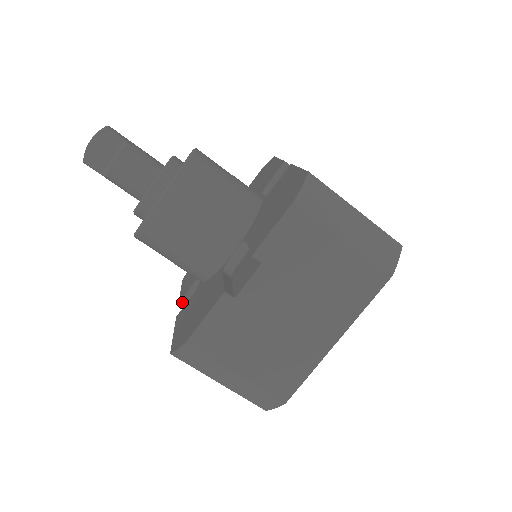
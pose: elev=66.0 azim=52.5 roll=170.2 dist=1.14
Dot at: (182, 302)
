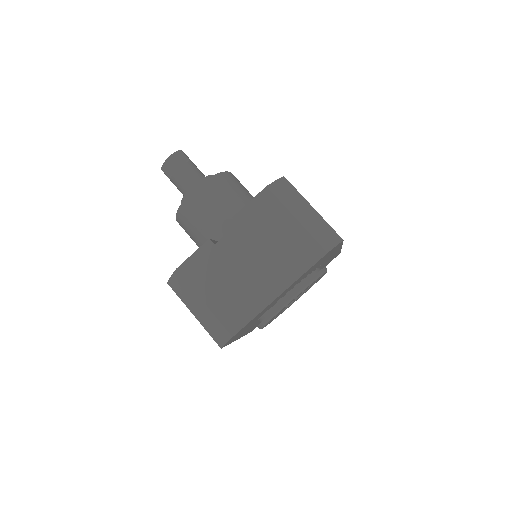
Dot at: occluded
